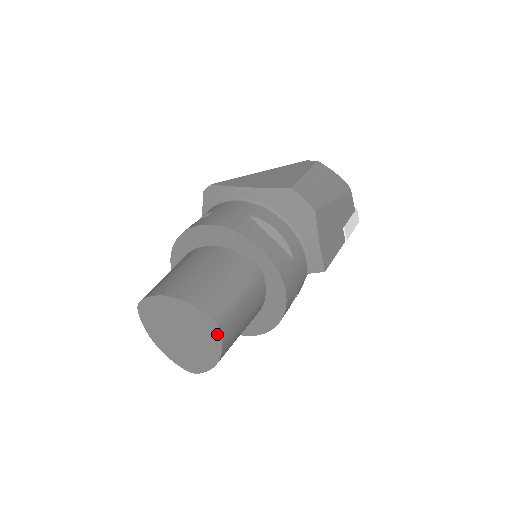
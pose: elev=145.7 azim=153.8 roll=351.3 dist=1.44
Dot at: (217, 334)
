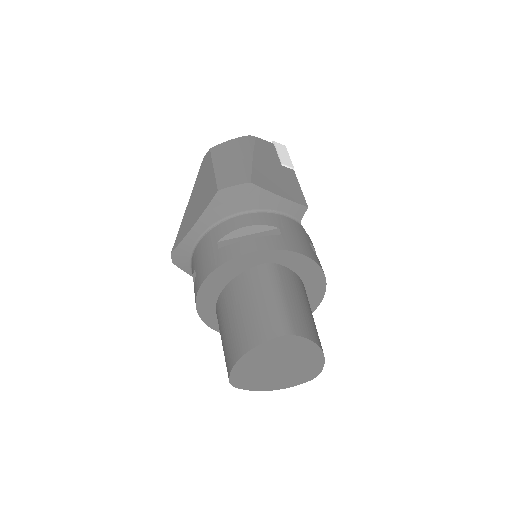
Dot at: (299, 339)
